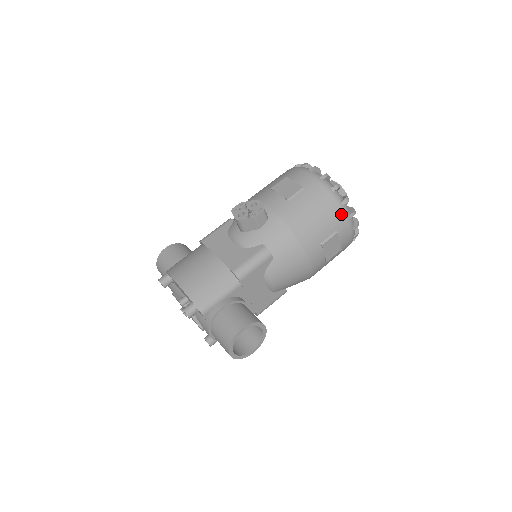
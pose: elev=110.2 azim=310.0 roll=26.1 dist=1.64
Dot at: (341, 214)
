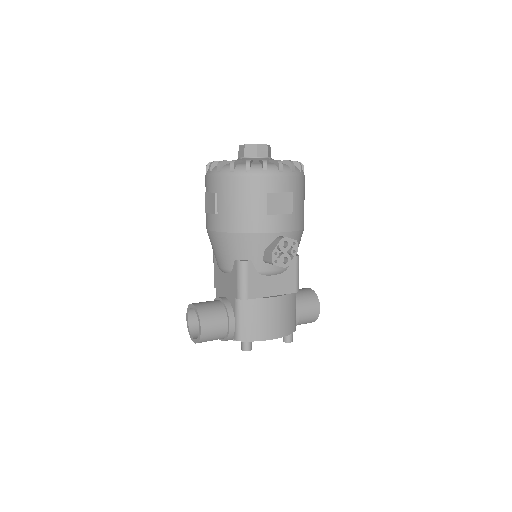
Dot at: occluded
